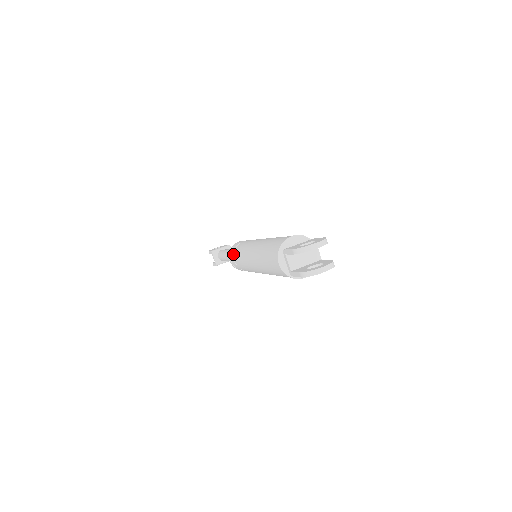
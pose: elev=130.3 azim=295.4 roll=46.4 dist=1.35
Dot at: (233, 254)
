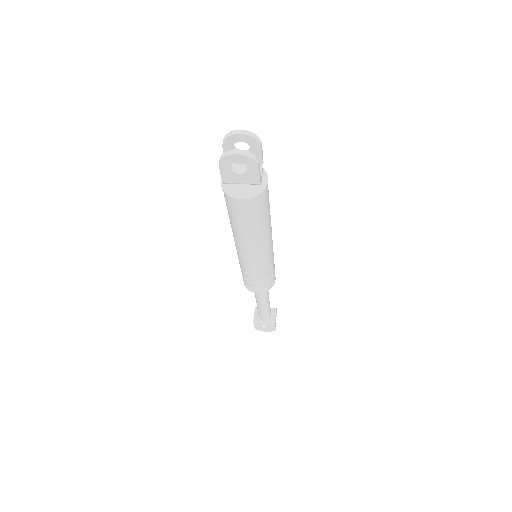
Dot at: occluded
